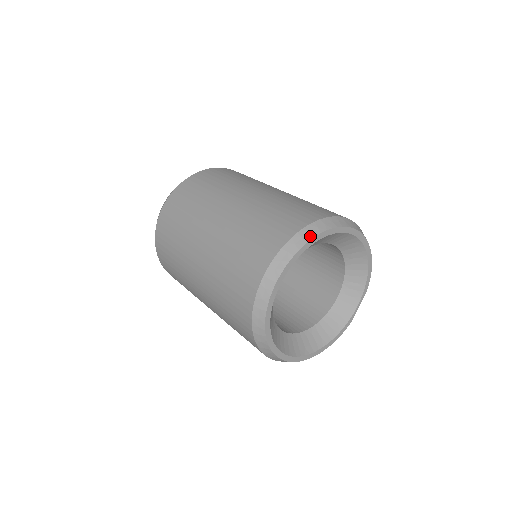
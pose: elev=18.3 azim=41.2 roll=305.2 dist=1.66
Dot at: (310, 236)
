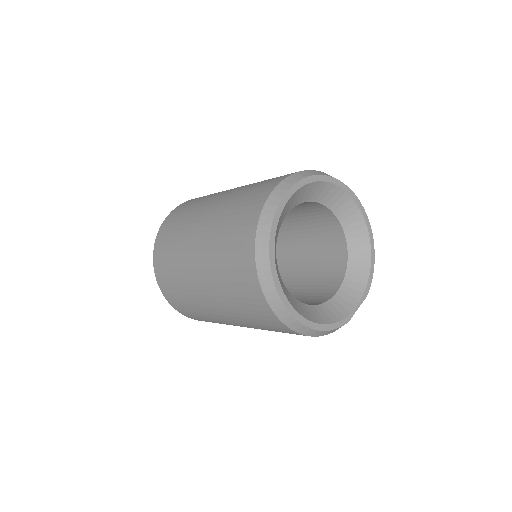
Dot at: (328, 175)
